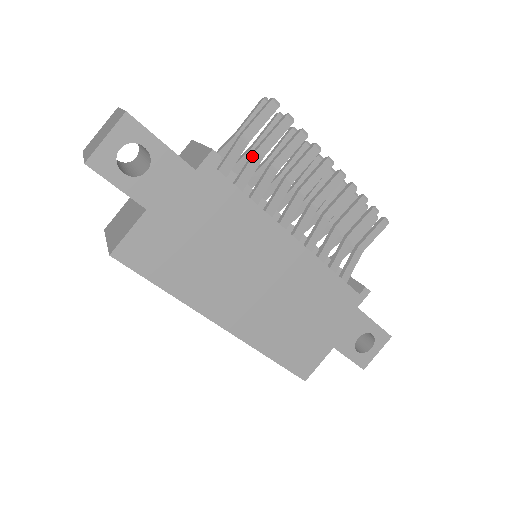
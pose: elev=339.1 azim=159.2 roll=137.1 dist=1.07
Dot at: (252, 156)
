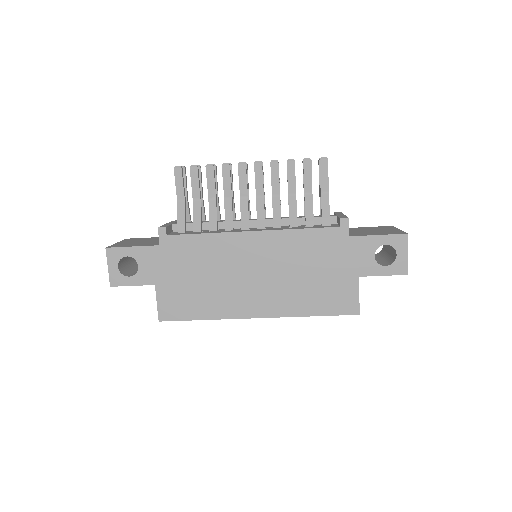
Dot at: (193, 206)
